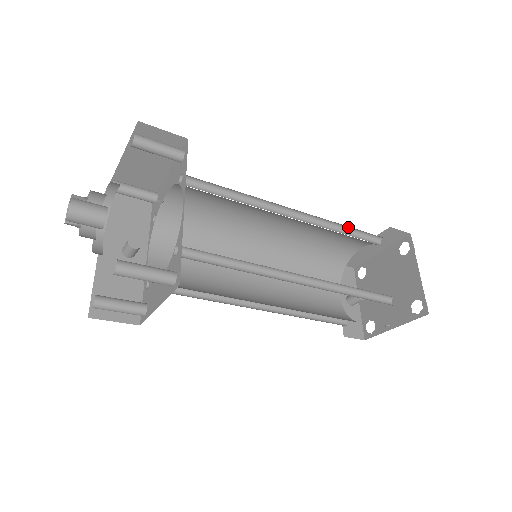
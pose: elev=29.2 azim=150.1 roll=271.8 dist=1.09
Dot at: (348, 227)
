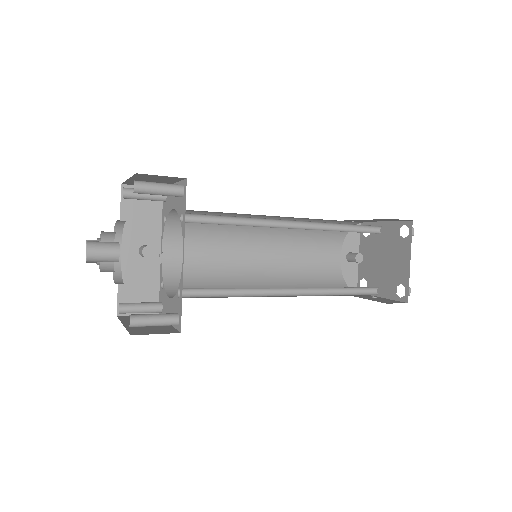
Dot at: occluded
